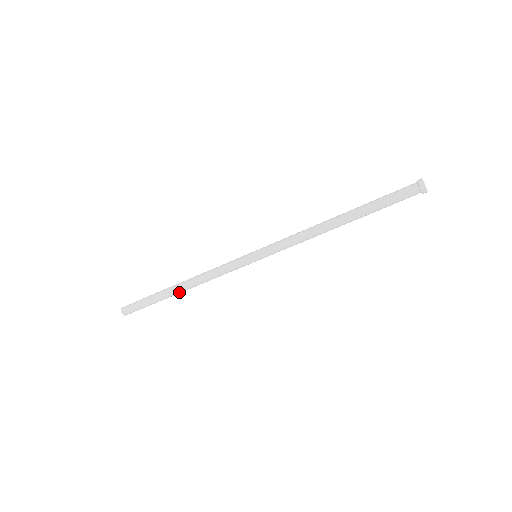
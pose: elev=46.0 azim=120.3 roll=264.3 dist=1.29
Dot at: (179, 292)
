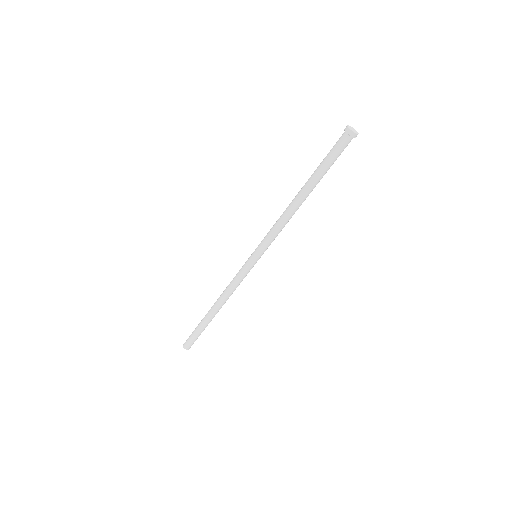
Dot at: (213, 312)
